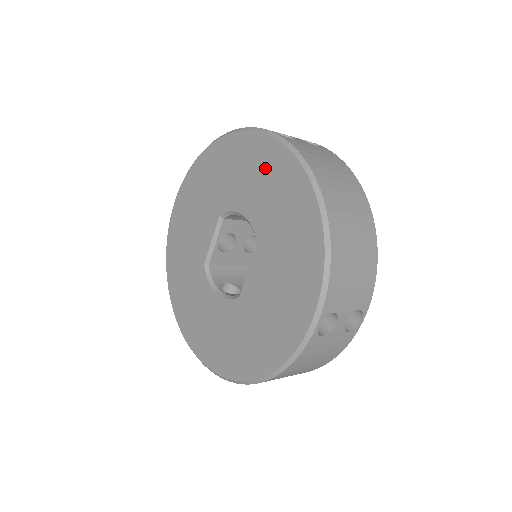
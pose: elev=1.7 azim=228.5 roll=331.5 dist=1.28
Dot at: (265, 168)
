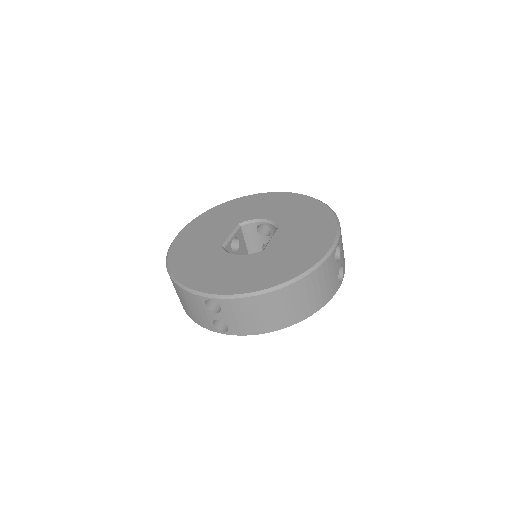
Dot at: (281, 201)
